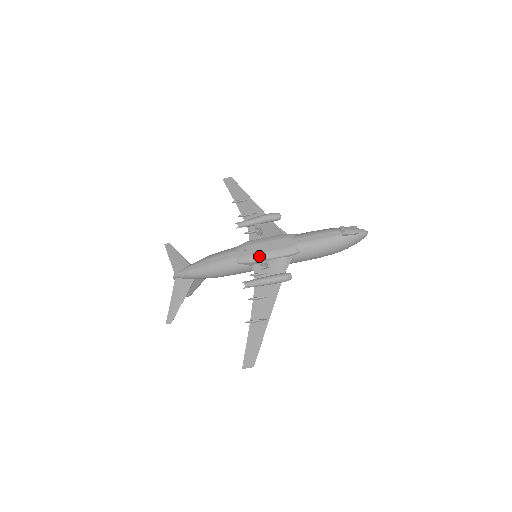
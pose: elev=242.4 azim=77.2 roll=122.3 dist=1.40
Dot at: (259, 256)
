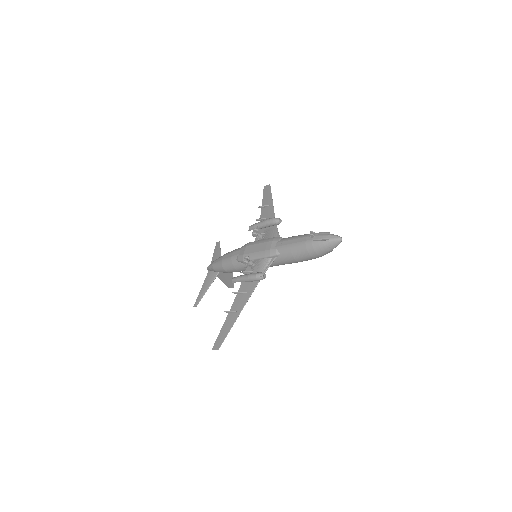
Dot at: (250, 256)
